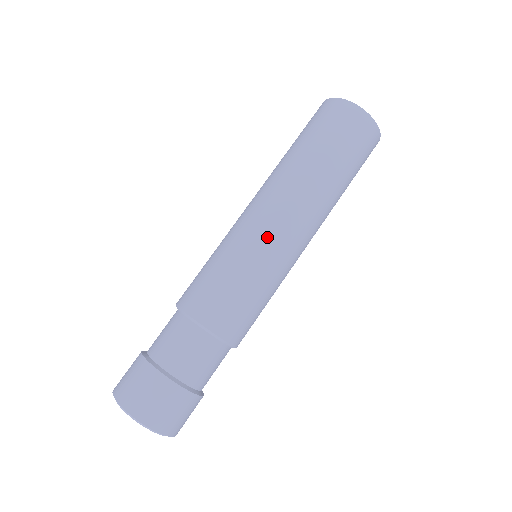
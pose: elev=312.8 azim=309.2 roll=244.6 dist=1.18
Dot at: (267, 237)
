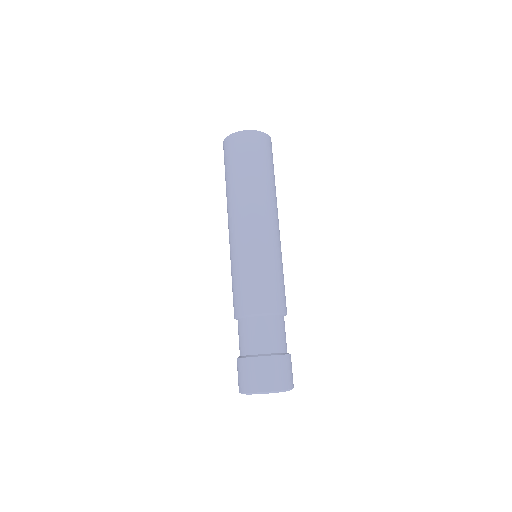
Dot at: (267, 239)
